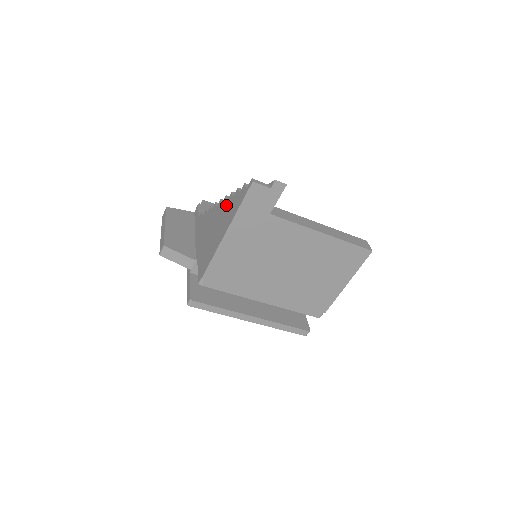
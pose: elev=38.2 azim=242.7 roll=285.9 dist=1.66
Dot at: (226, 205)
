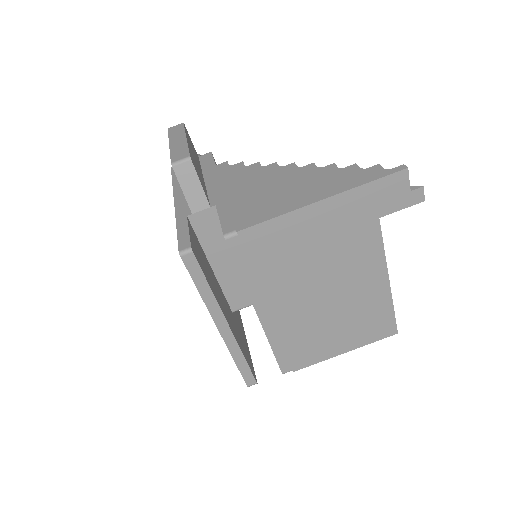
Dot at: (318, 172)
